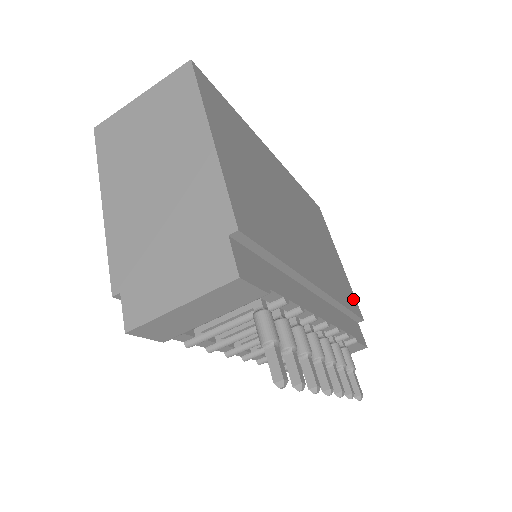
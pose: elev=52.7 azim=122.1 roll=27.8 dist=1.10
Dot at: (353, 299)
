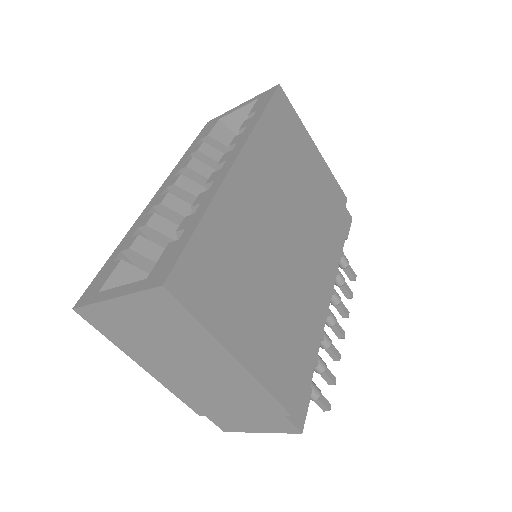
Dot at: (336, 192)
